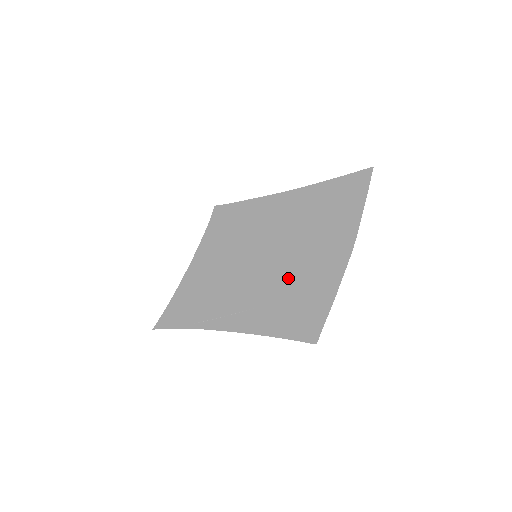
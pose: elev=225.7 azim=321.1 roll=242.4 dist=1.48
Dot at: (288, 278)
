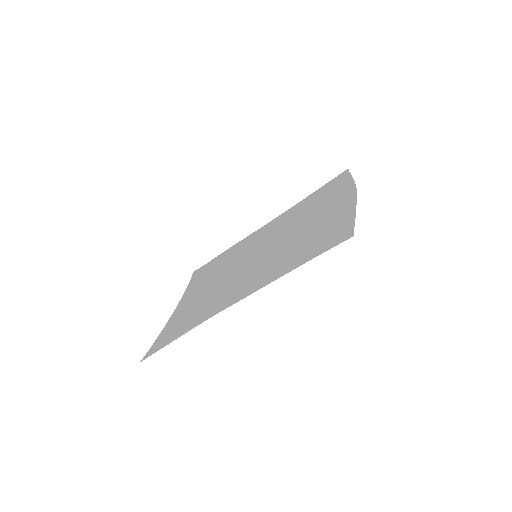
Dot at: (298, 243)
